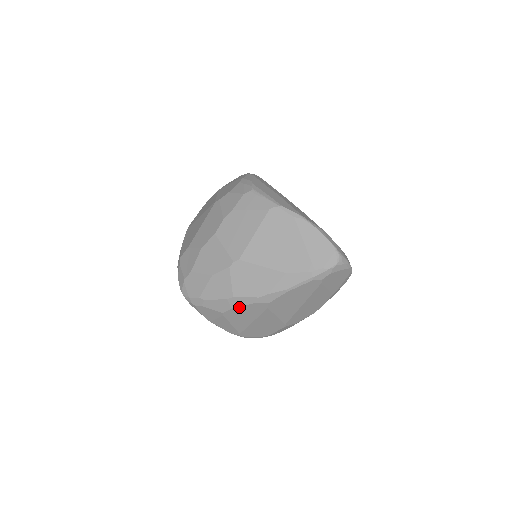
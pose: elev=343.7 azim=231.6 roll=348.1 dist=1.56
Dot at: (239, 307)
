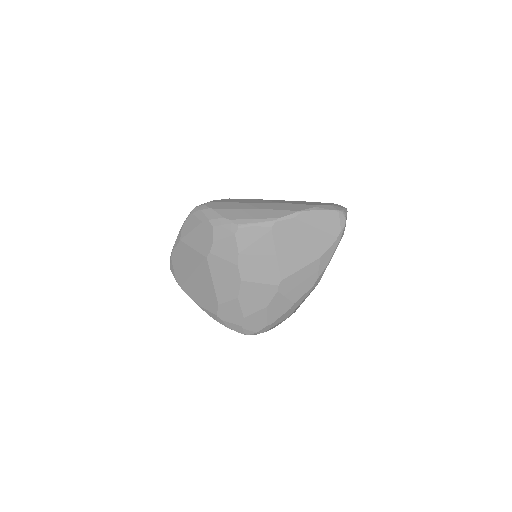
Dot at: occluded
